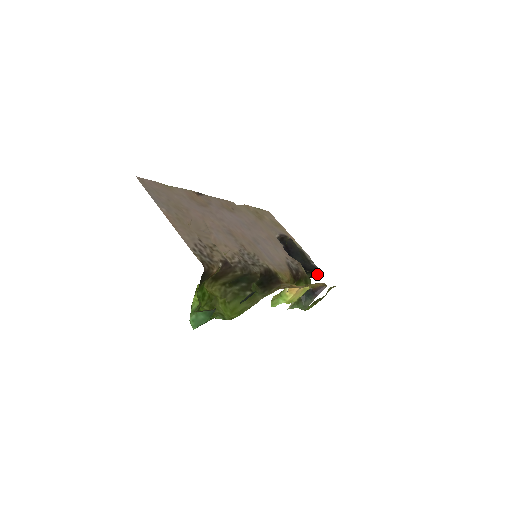
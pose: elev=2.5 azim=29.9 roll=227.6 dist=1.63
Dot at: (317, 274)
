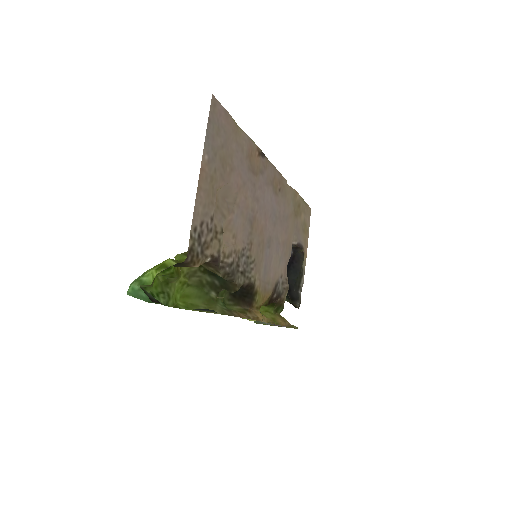
Dot at: (294, 304)
